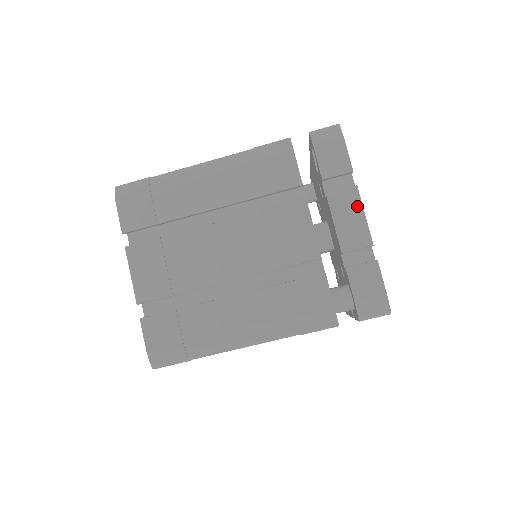
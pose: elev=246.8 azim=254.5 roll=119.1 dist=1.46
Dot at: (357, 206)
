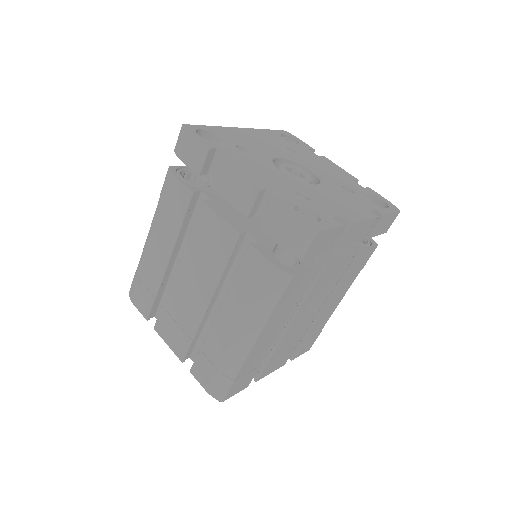
Dot at: (229, 172)
